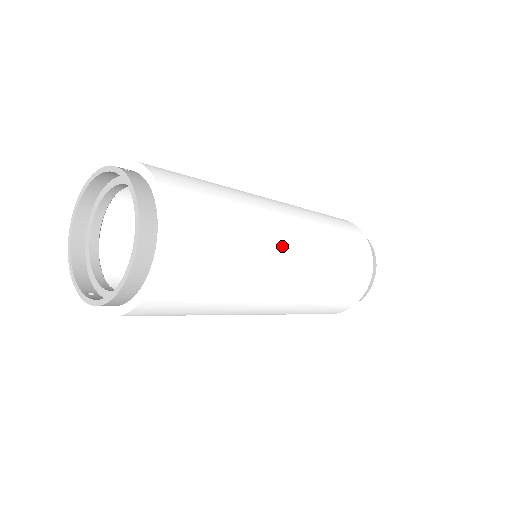
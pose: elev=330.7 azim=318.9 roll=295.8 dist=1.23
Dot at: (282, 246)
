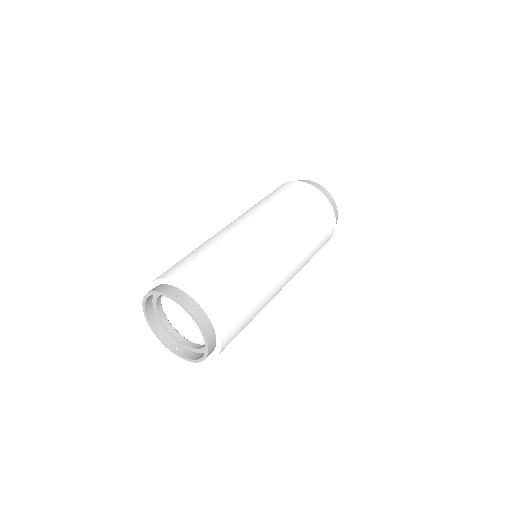
Dot at: (278, 272)
